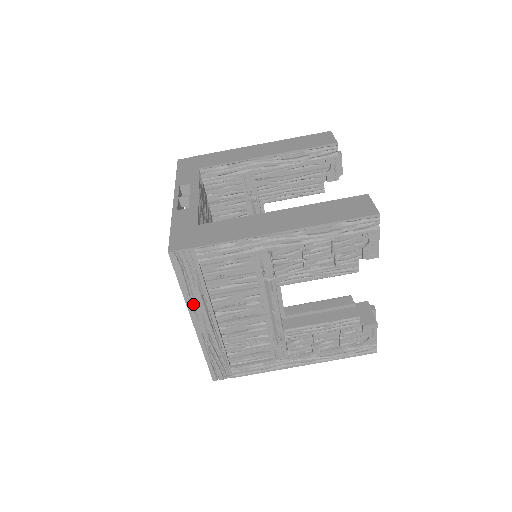
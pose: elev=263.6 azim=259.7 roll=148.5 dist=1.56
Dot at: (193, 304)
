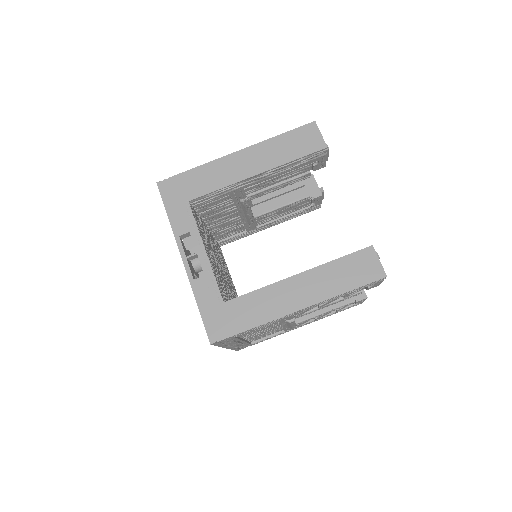
Dot at: (227, 344)
